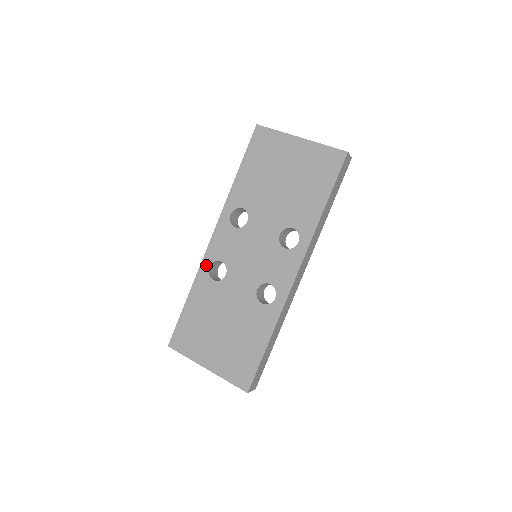
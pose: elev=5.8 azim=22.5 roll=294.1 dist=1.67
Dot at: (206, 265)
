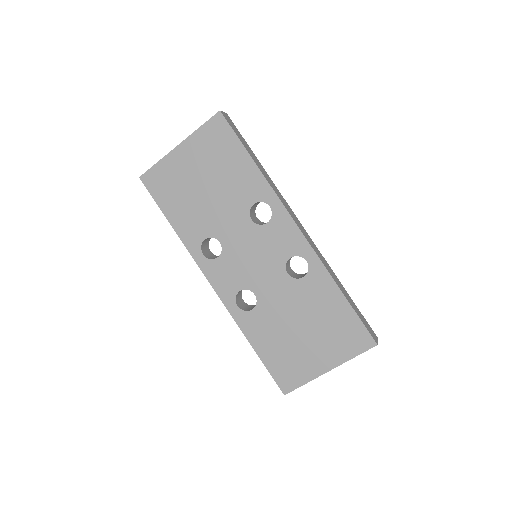
Dot at: (233, 308)
